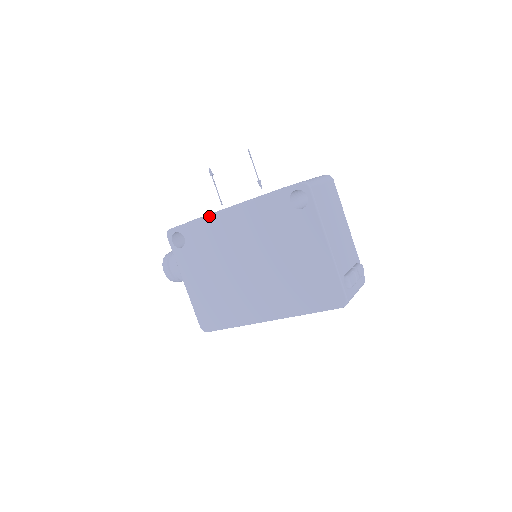
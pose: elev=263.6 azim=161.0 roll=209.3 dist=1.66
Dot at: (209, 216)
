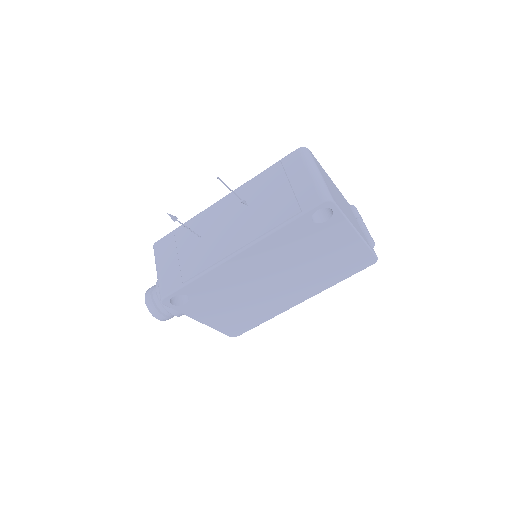
Dot at: (214, 269)
